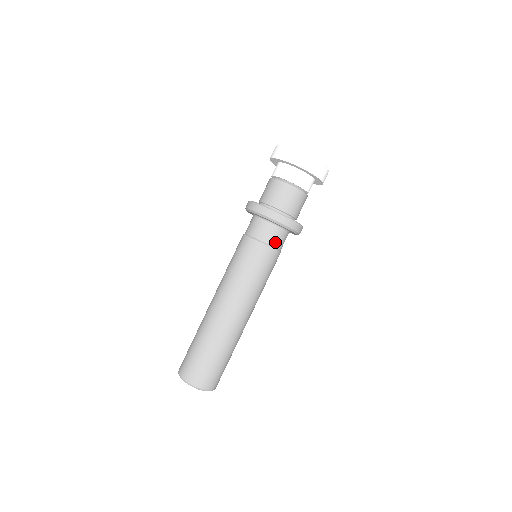
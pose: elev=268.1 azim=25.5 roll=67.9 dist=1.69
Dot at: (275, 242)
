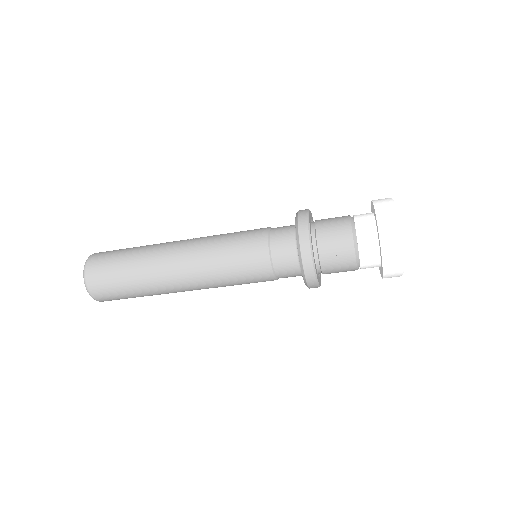
Dot at: (281, 272)
